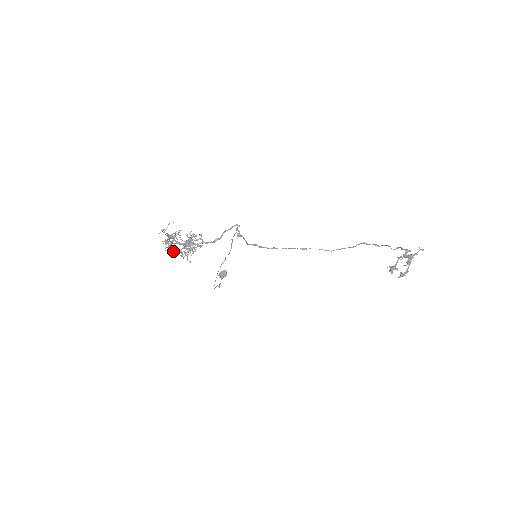
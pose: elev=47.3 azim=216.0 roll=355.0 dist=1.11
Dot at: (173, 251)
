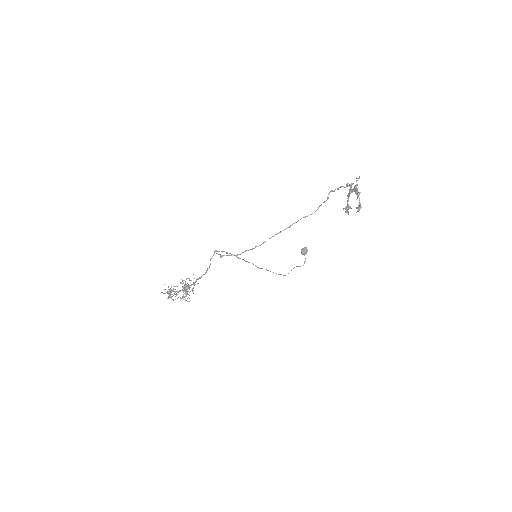
Dot at: occluded
